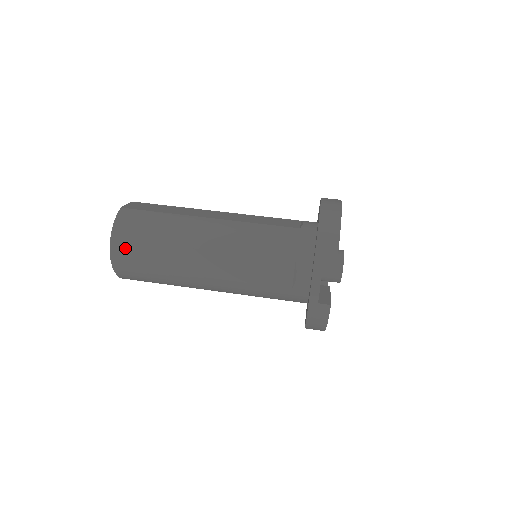
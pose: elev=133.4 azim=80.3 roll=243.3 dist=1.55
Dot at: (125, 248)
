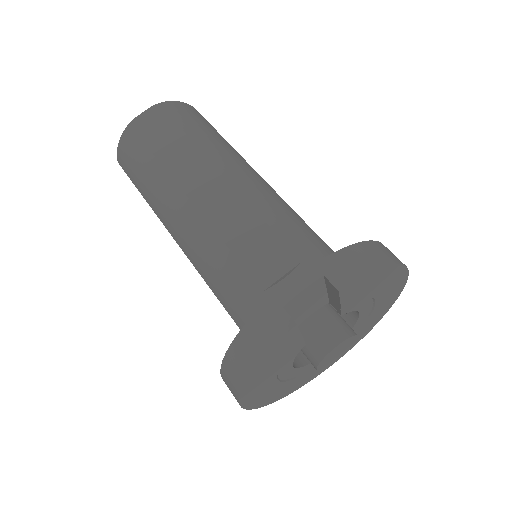
Dot at: (158, 119)
